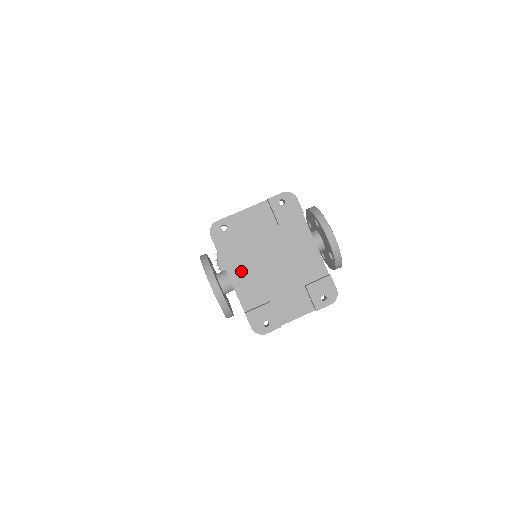
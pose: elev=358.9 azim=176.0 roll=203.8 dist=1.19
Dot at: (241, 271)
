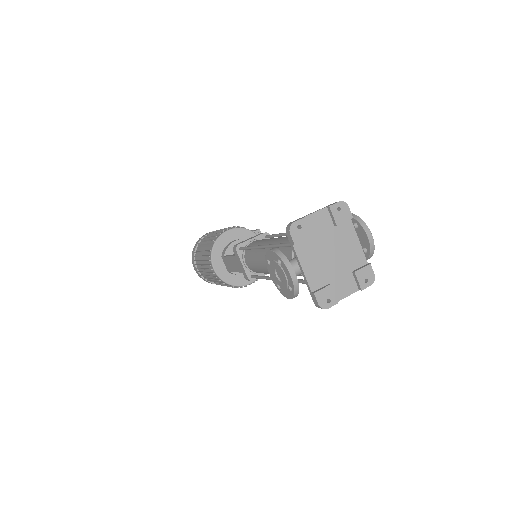
Dot at: (309, 261)
